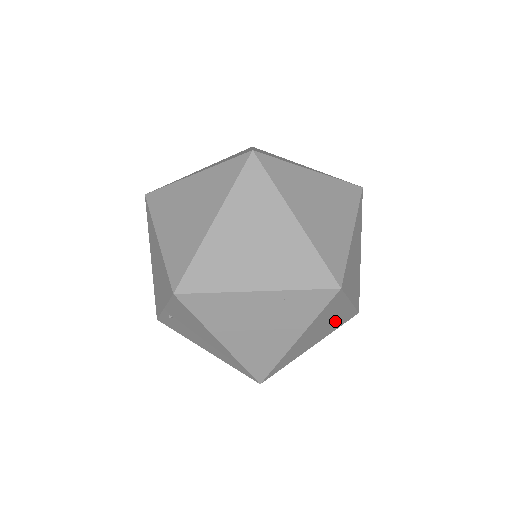
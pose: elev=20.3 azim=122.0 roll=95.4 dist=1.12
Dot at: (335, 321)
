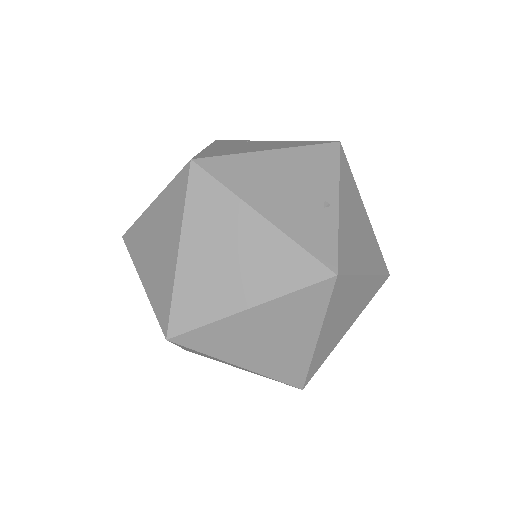
Dot at: occluded
